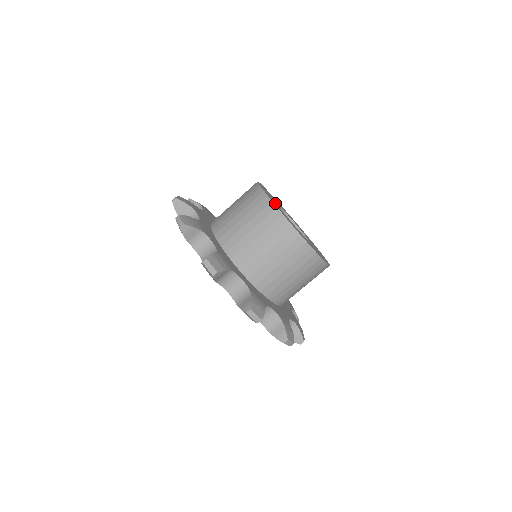
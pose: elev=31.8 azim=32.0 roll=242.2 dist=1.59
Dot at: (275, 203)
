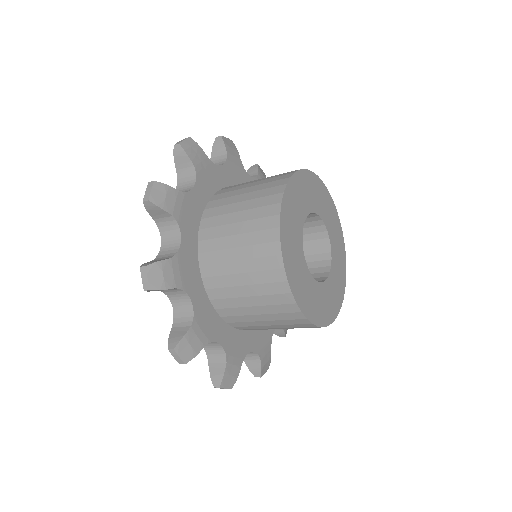
Dot at: (301, 198)
